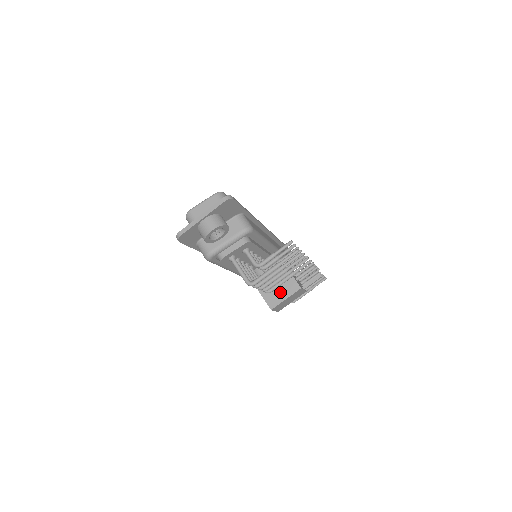
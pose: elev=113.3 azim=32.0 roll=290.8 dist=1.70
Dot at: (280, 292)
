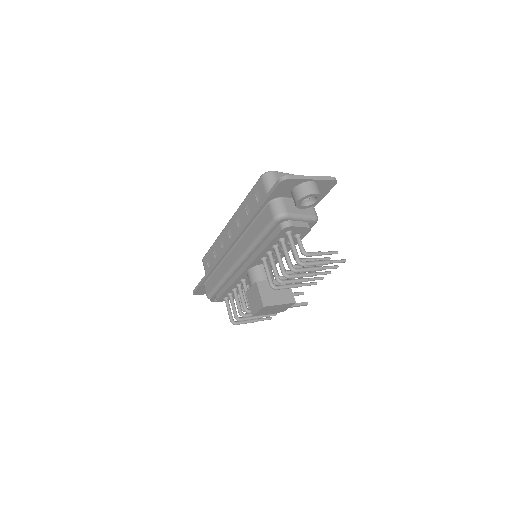
Dot at: (277, 296)
